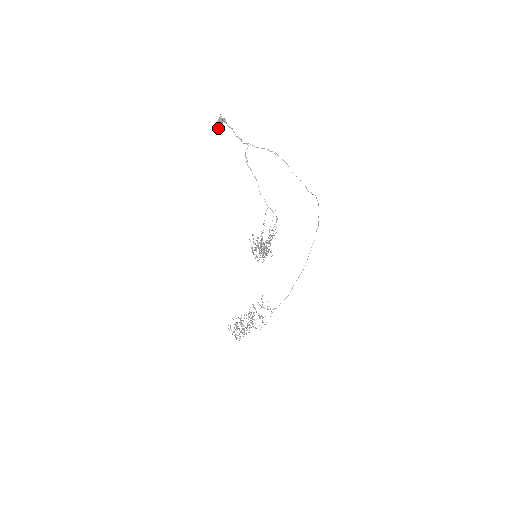
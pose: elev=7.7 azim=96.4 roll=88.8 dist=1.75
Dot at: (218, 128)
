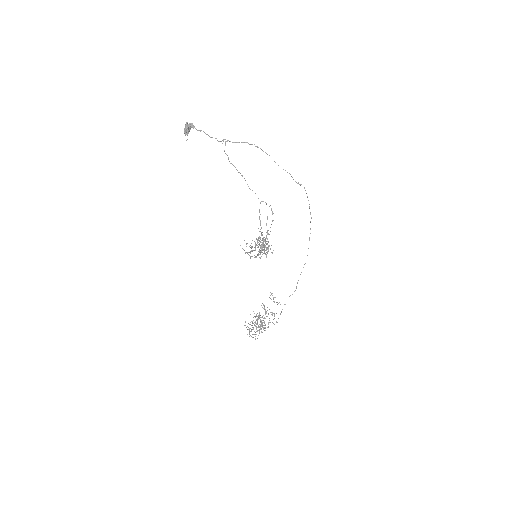
Dot at: occluded
